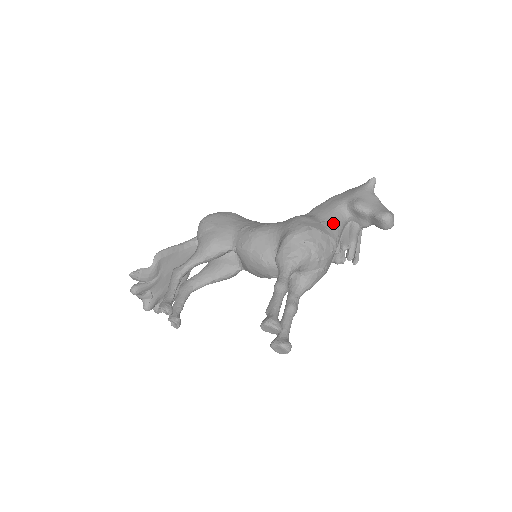
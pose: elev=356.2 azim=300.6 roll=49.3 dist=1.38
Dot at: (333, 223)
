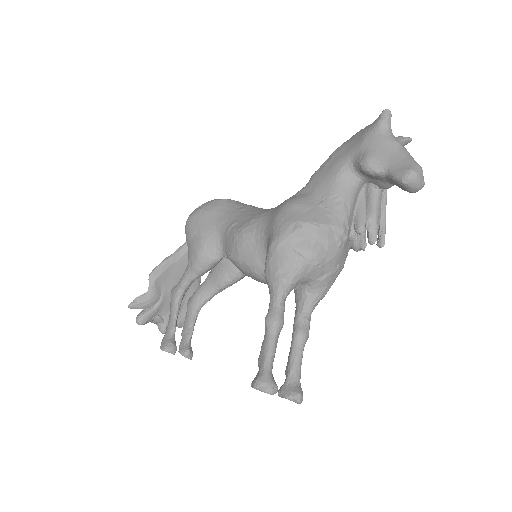
Dot at: (336, 200)
